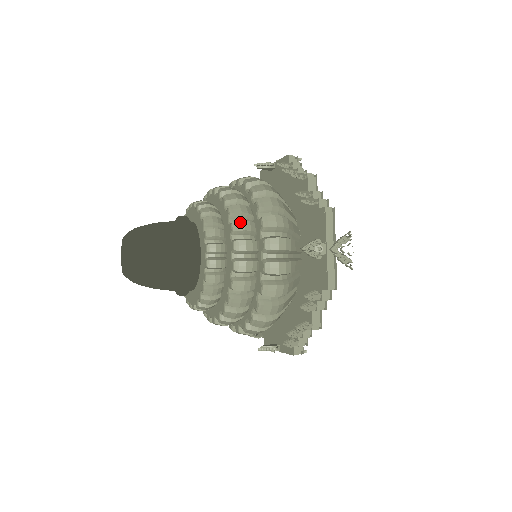
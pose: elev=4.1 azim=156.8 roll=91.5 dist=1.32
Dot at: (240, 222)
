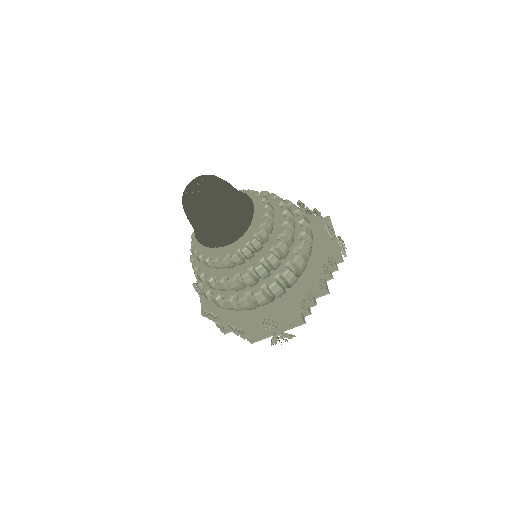
Dot at: occluded
